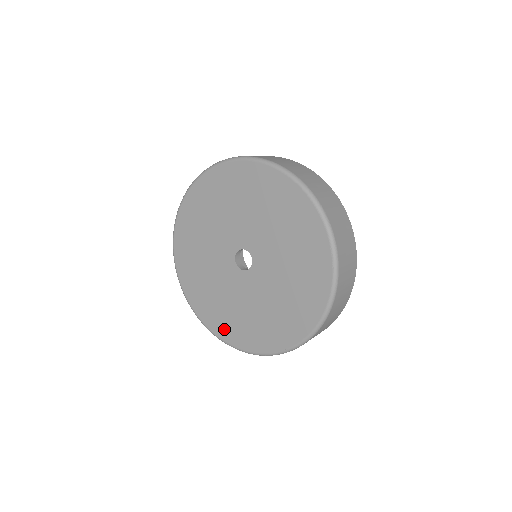
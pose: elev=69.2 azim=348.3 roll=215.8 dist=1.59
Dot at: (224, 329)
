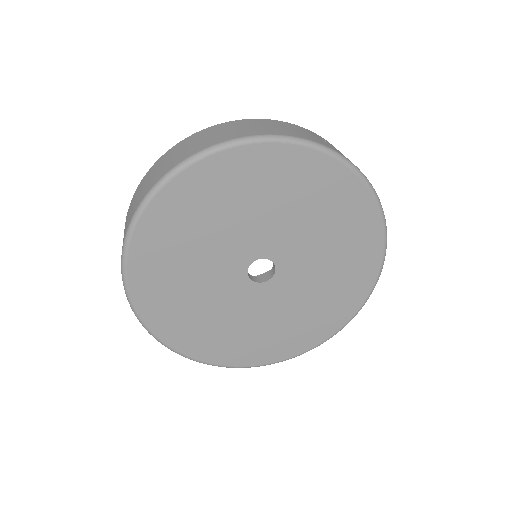
Dot at: (185, 339)
